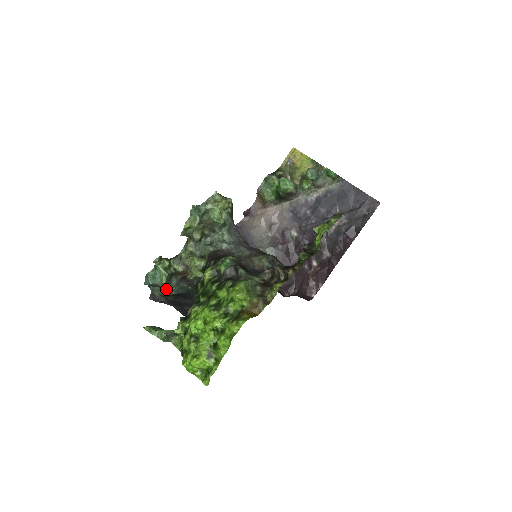
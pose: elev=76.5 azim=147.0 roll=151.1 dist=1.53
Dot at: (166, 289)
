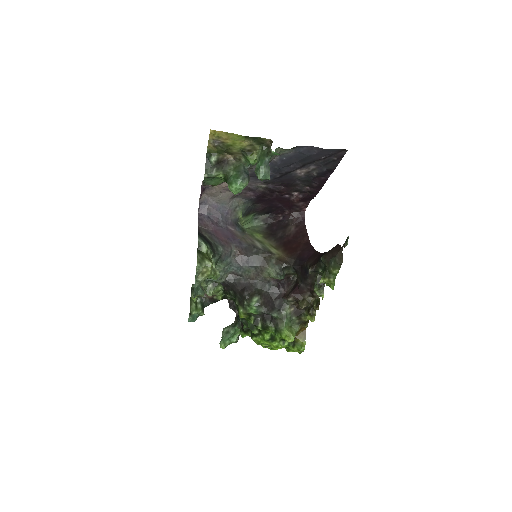
Dot at: occluded
